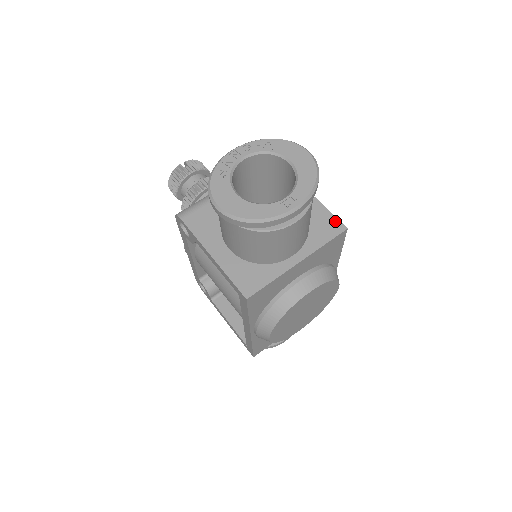
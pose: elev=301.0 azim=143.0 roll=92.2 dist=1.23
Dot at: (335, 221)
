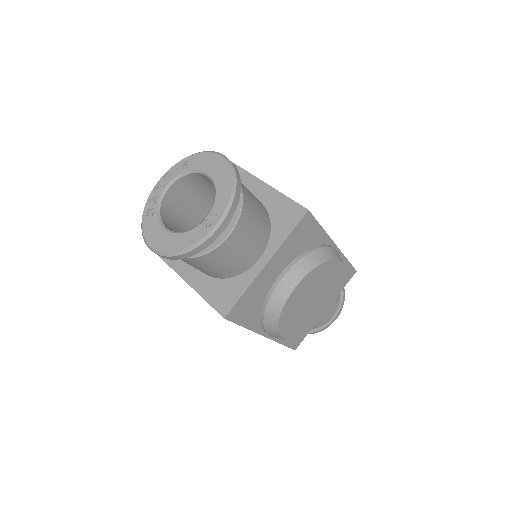
Dot at: (295, 206)
